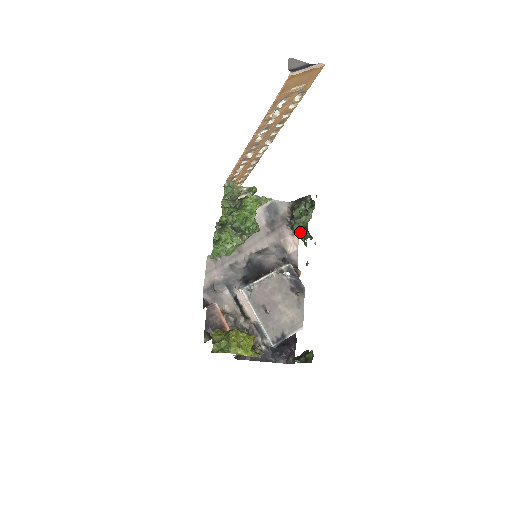
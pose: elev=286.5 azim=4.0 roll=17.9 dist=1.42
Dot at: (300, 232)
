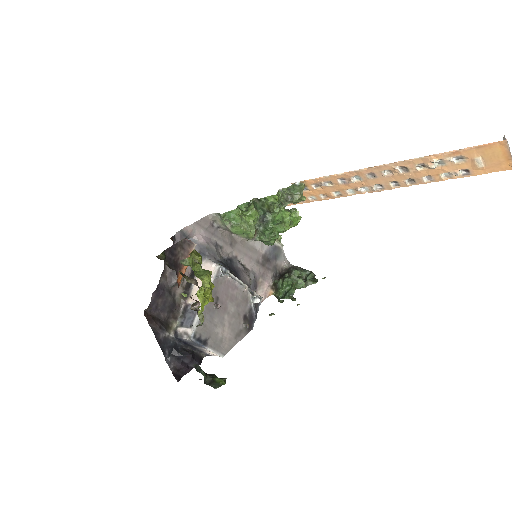
Dot at: (286, 288)
